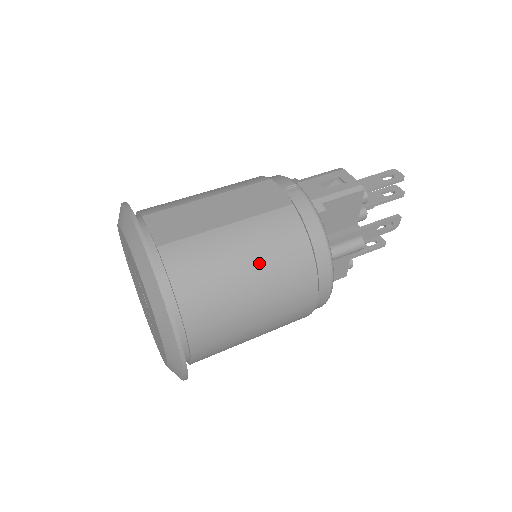
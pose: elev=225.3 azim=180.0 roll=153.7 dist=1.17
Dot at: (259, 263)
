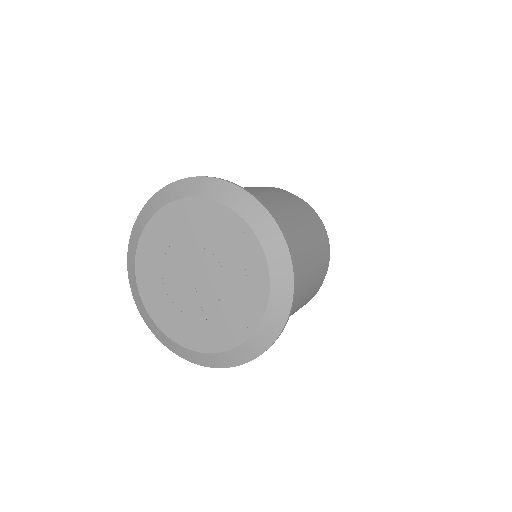
Dot at: (277, 197)
